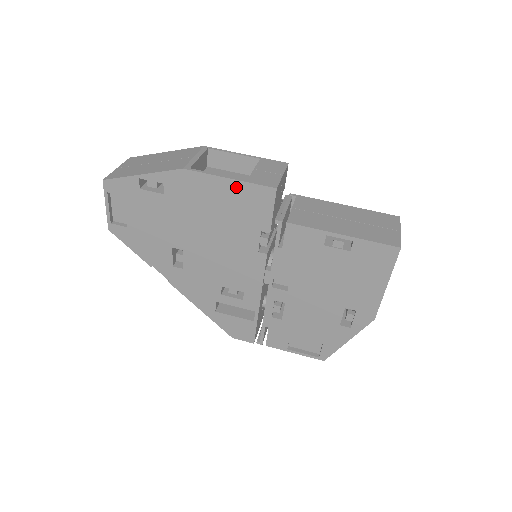
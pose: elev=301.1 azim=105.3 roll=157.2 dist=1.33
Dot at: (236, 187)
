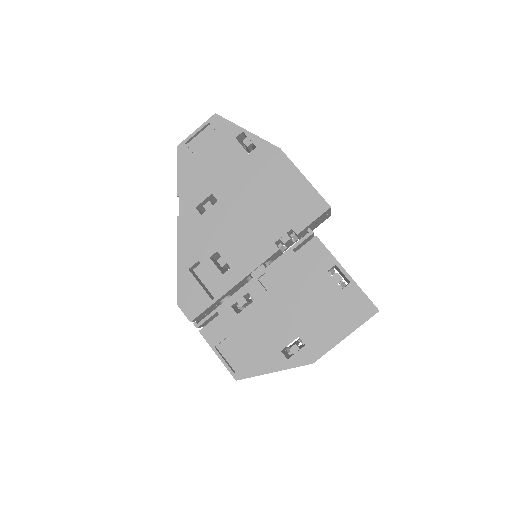
Dot at: (304, 186)
